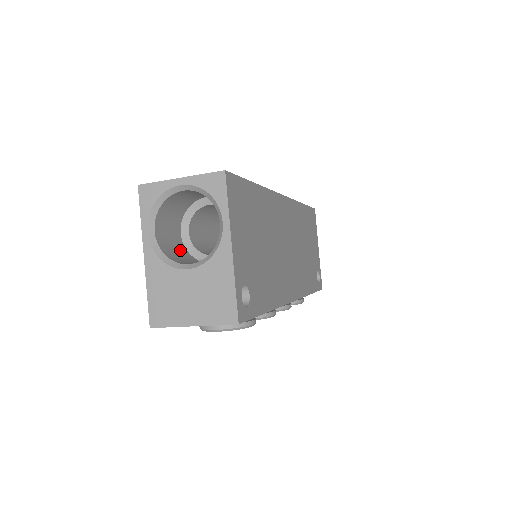
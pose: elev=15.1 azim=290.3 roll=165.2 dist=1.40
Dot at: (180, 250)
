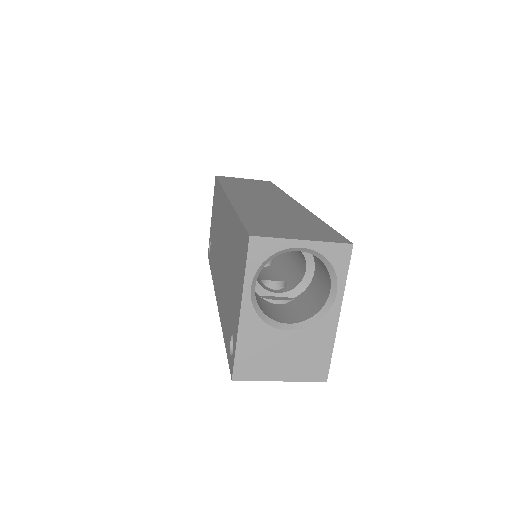
Dot at: occluded
